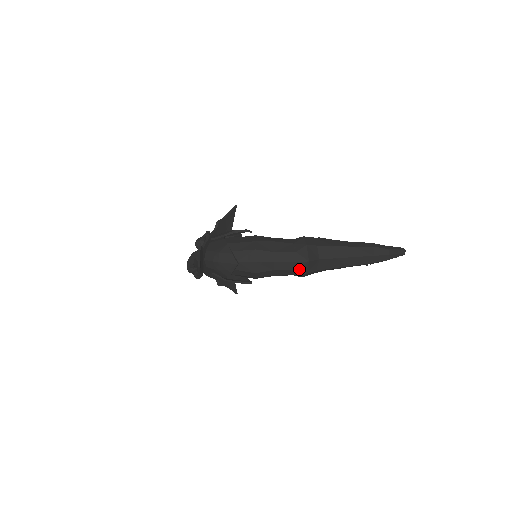
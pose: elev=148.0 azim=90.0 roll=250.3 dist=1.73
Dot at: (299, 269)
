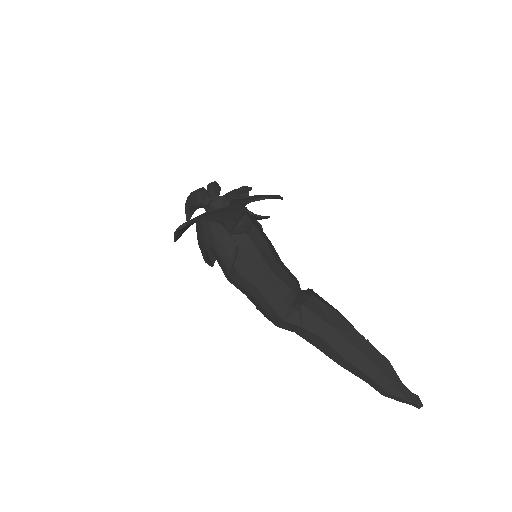
Dot at: occluded
